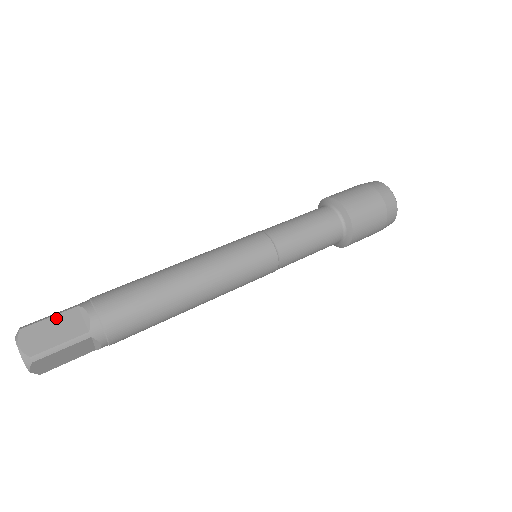
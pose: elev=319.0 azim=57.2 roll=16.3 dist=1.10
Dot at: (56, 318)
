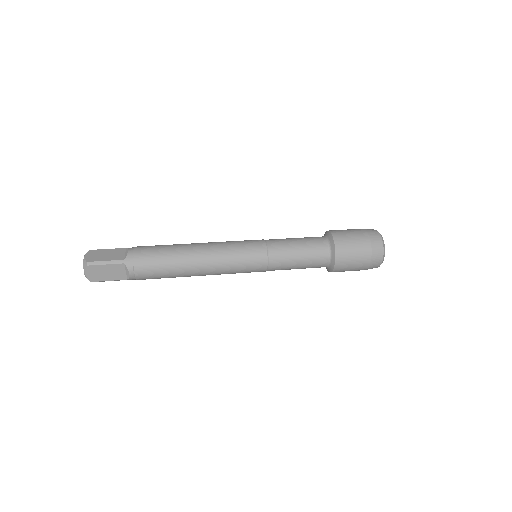
Dot at: (111, 250)
